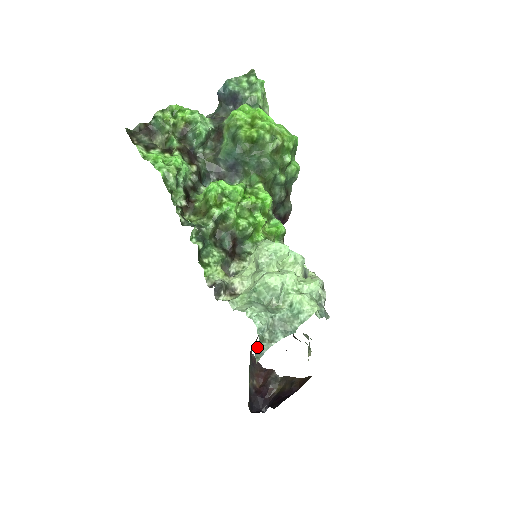
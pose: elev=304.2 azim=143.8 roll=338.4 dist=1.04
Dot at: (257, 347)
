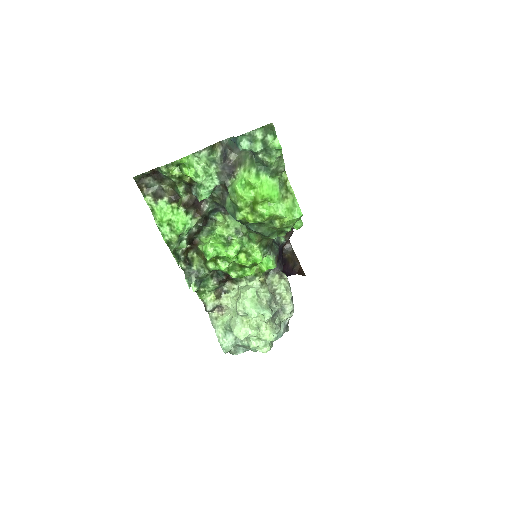
Dot at: occluded
